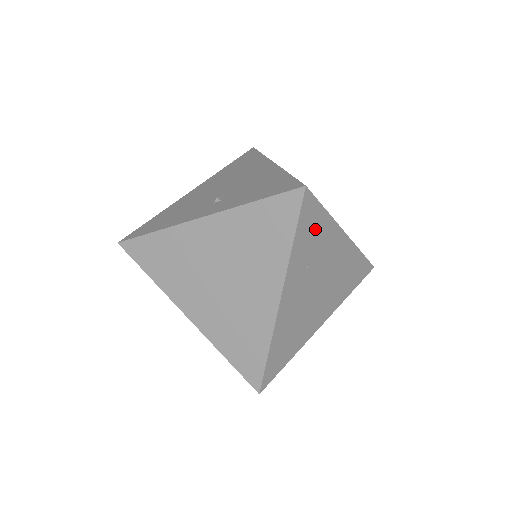
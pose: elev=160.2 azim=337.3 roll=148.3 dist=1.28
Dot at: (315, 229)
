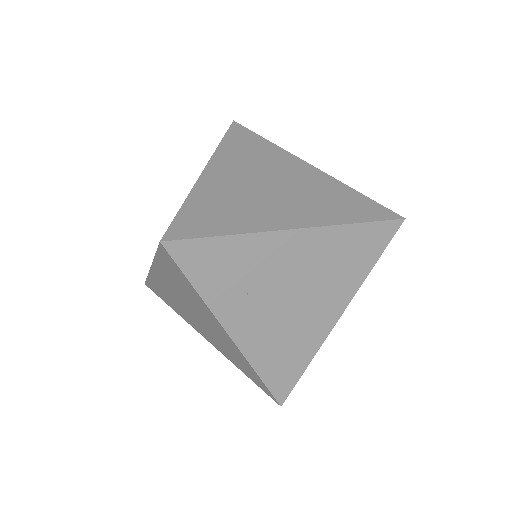
Dot at: (223, 260)
